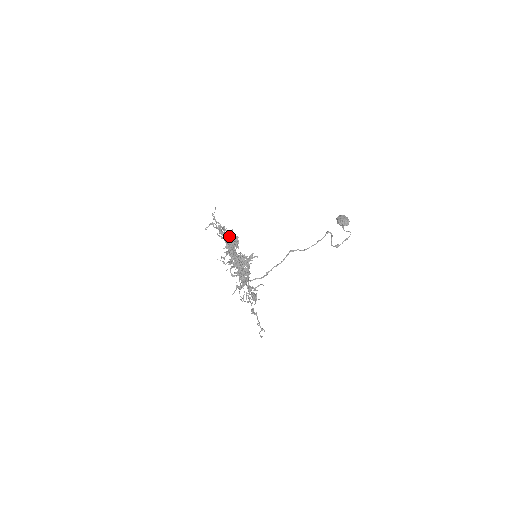
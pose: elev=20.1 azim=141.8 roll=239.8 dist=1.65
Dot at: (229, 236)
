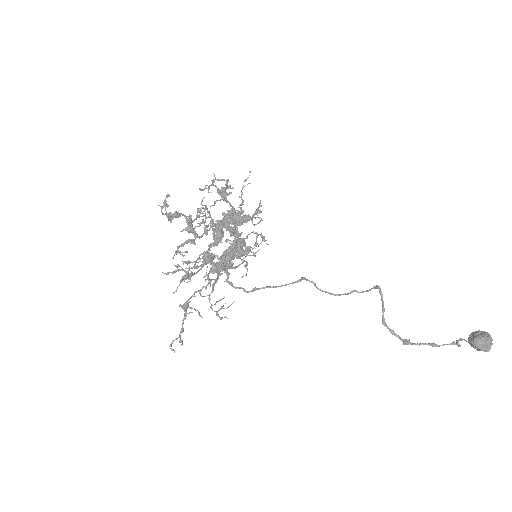
Dot at: (217, 190)
